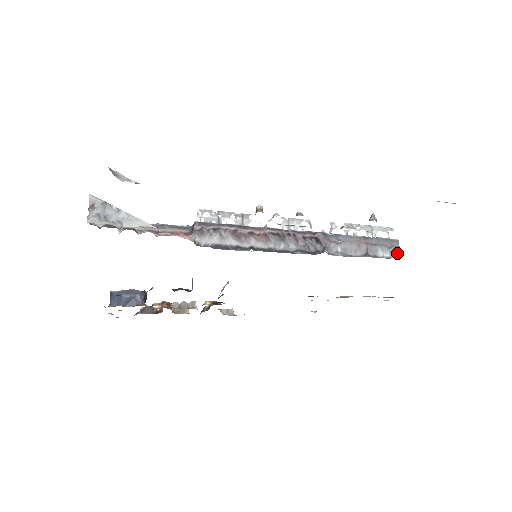
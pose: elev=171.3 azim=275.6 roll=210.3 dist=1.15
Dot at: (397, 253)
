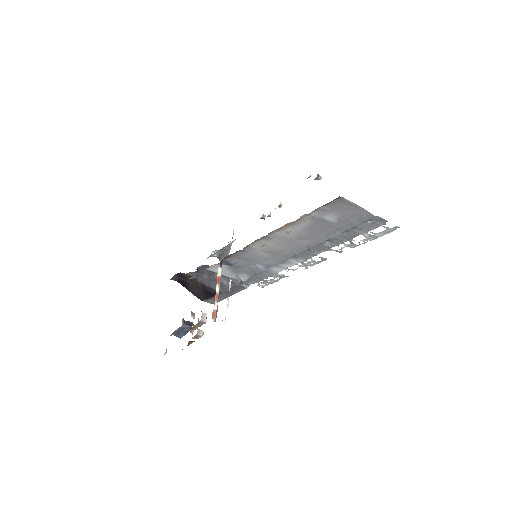
Dot at: occluded
